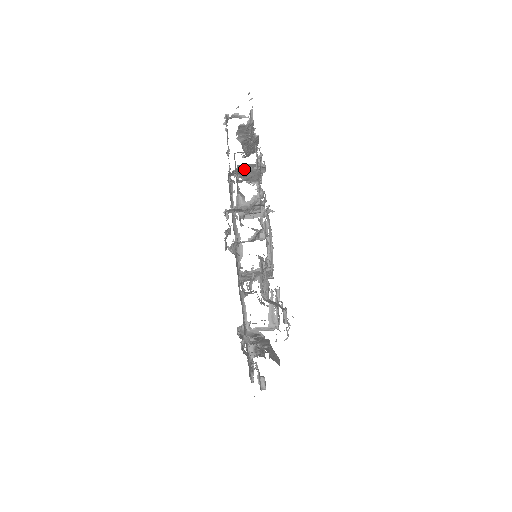
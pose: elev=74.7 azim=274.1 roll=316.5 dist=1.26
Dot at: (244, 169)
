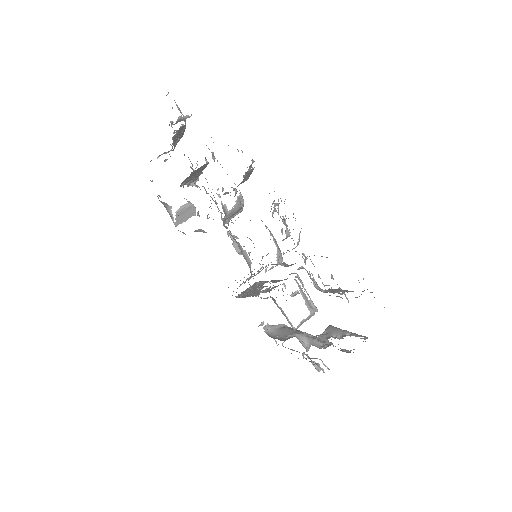
Dot at: (193, 174)
